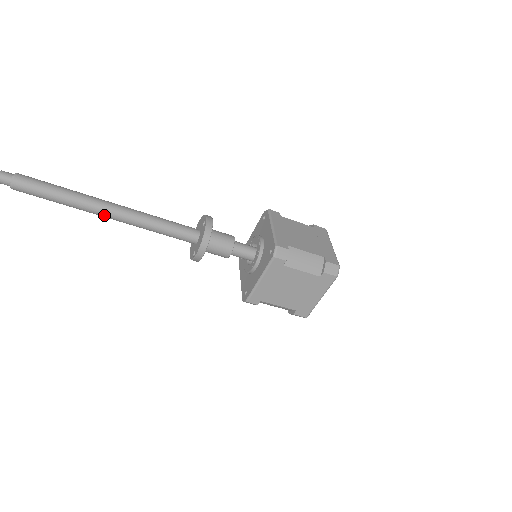
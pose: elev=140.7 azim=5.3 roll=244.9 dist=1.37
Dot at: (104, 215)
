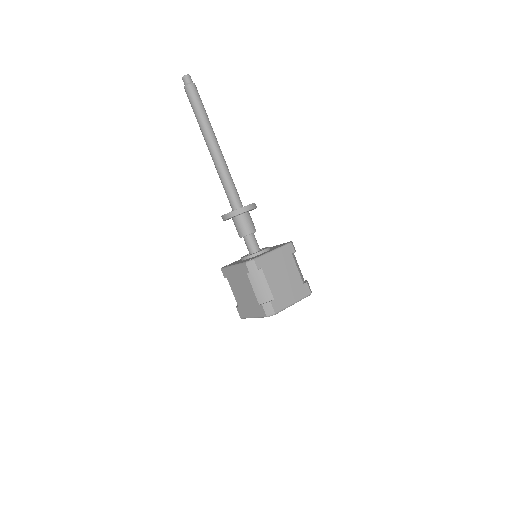
Dot at: (207, 146)
